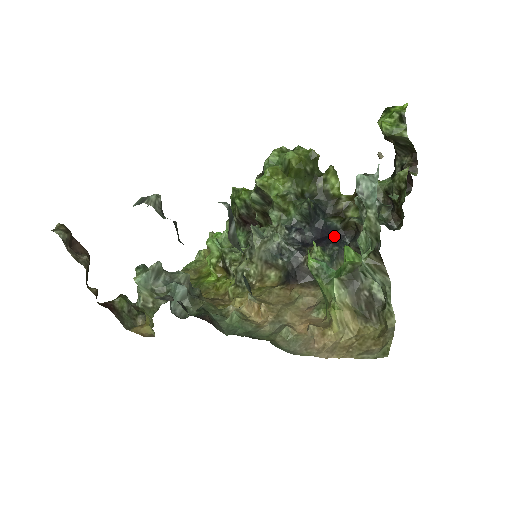
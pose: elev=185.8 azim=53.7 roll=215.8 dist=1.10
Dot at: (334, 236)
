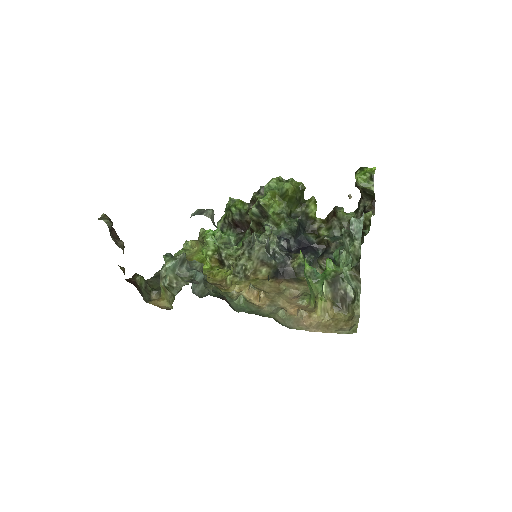
Dot at: (311, 247)
